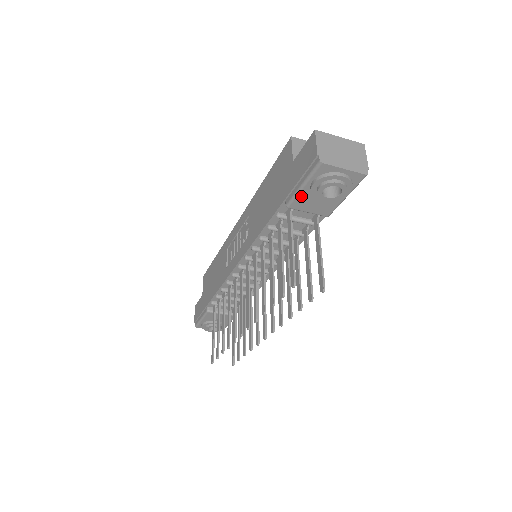
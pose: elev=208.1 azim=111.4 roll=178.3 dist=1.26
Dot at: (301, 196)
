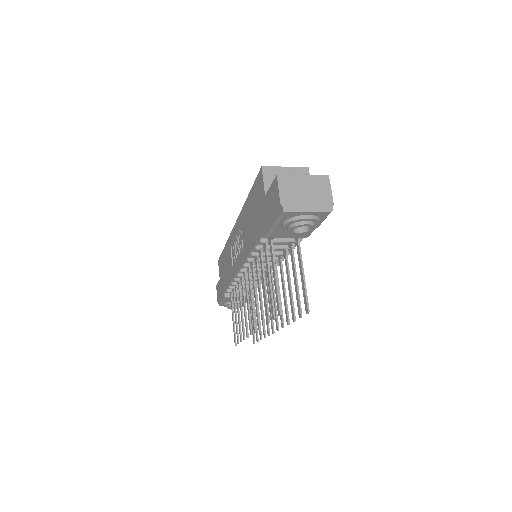
Dot at: (276, 231)
